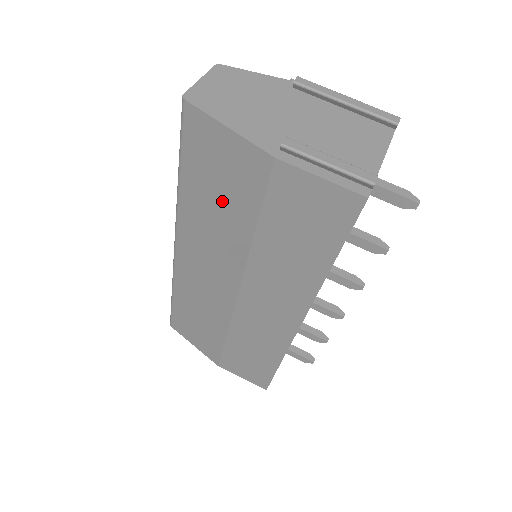
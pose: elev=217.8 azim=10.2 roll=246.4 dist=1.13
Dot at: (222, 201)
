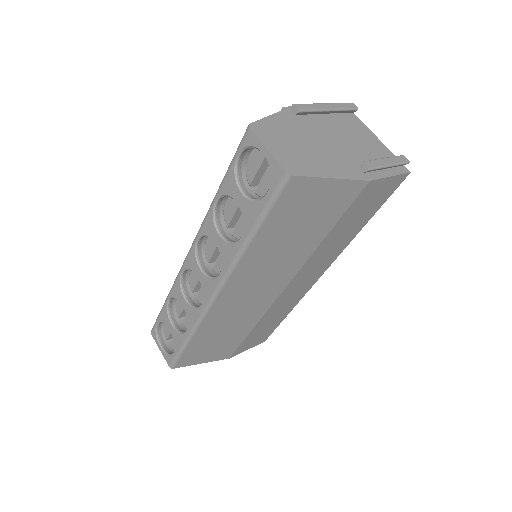
Dot at: (299, 233)
